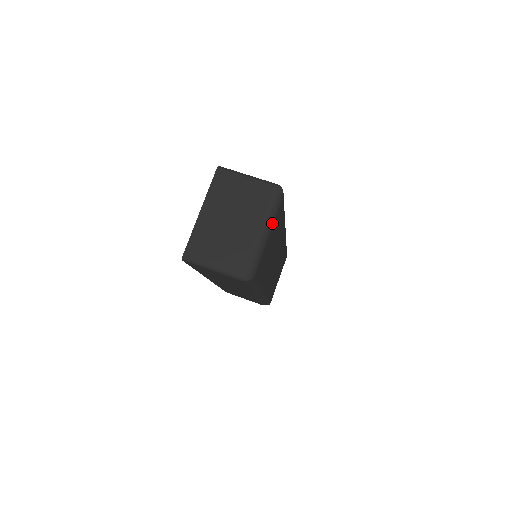
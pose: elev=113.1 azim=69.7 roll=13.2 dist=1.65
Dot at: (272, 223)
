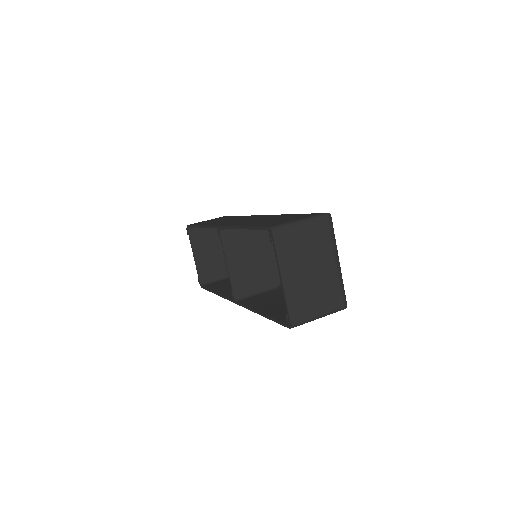
Dot at: occluded
